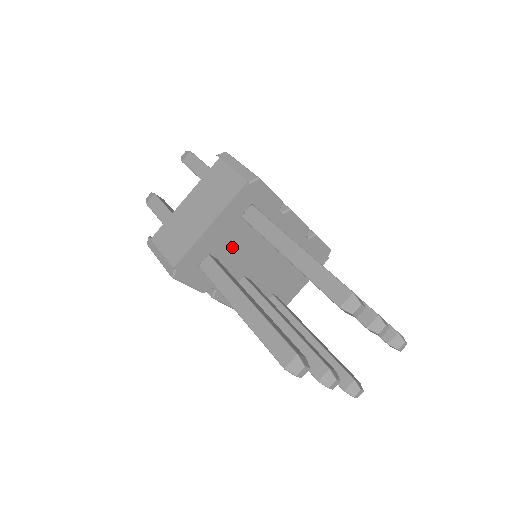
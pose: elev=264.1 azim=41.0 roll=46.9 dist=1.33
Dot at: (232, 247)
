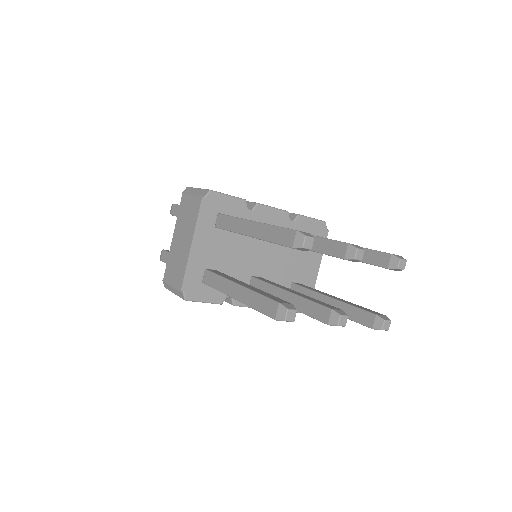
Dot at: (223, 255)
